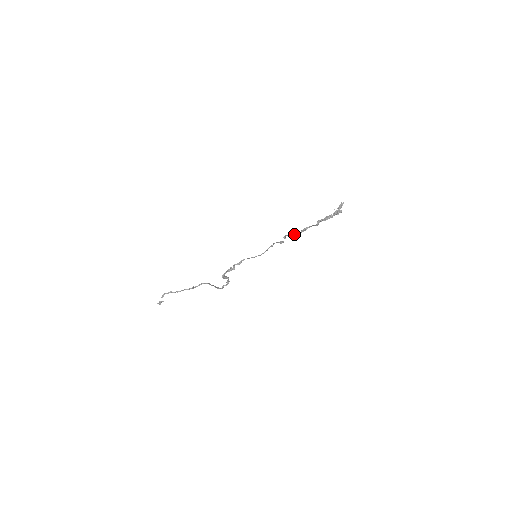
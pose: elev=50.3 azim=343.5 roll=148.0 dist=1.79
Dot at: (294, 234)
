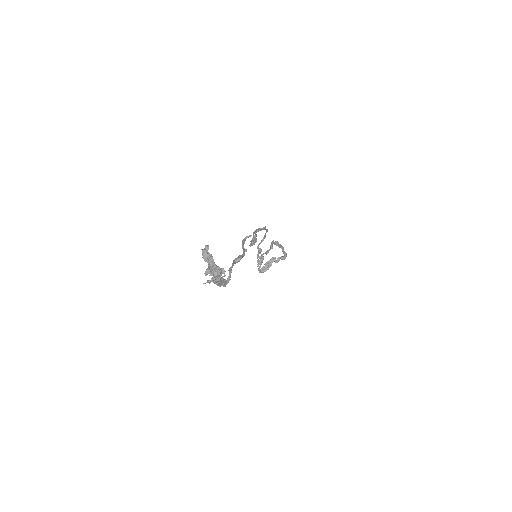
Dot at: occluded
